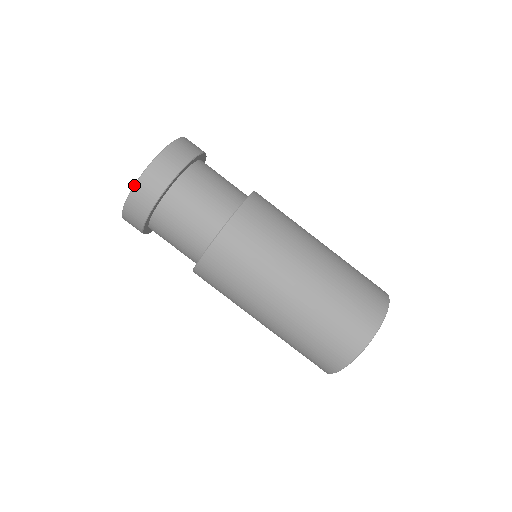
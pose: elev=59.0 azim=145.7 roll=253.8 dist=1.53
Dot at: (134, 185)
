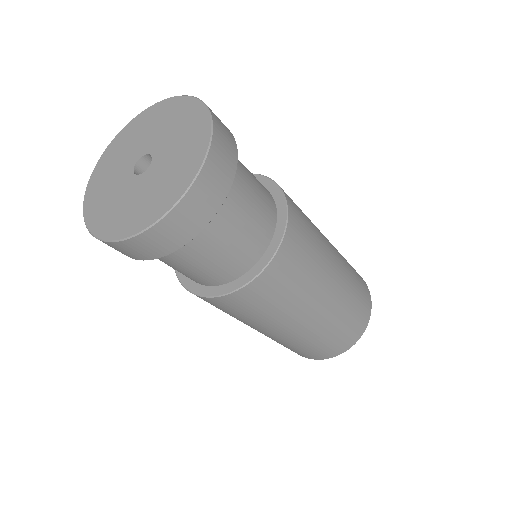
Dot at: (129, 238)
